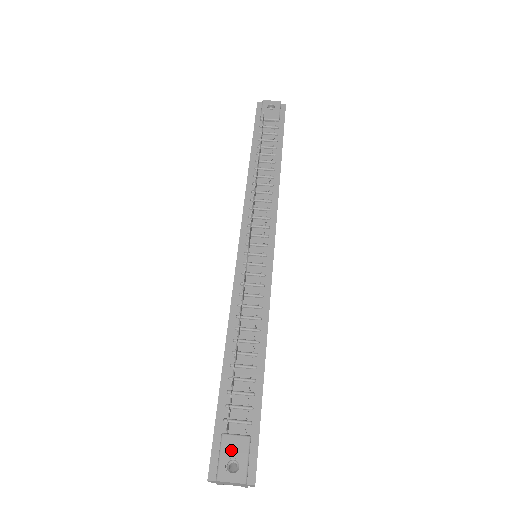
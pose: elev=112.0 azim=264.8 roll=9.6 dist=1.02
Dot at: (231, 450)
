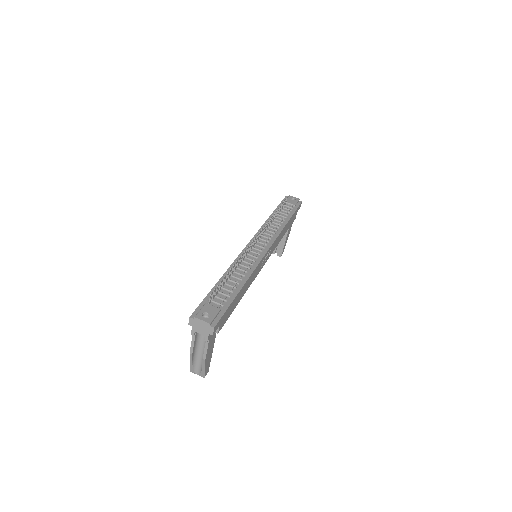
Dot at: (208, 310)
